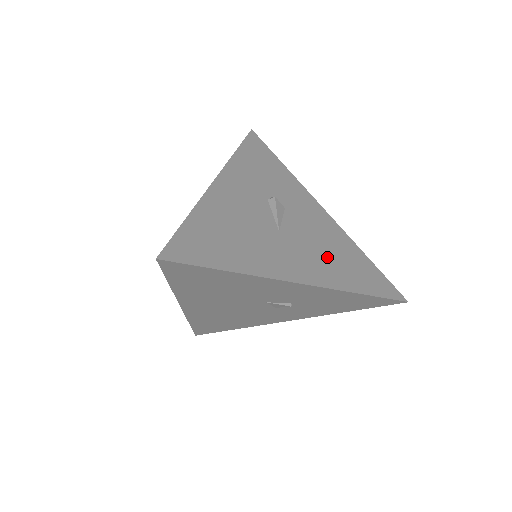
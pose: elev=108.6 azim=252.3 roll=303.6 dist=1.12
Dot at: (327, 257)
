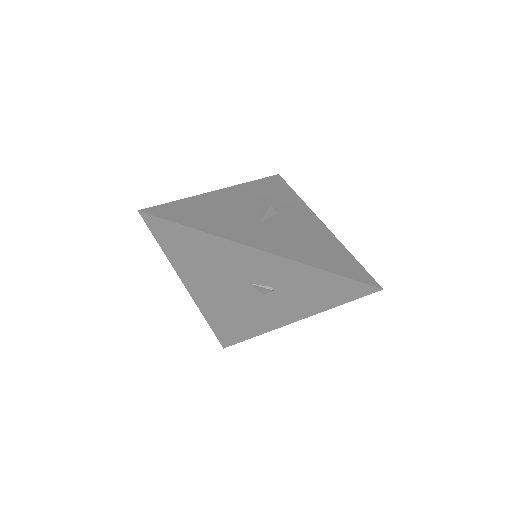
Dot at: (302, 244)
